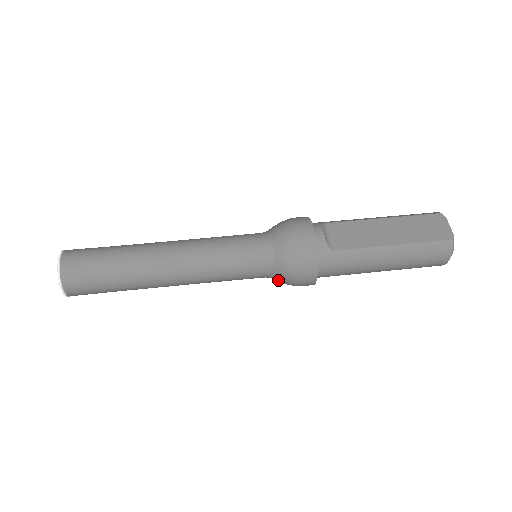
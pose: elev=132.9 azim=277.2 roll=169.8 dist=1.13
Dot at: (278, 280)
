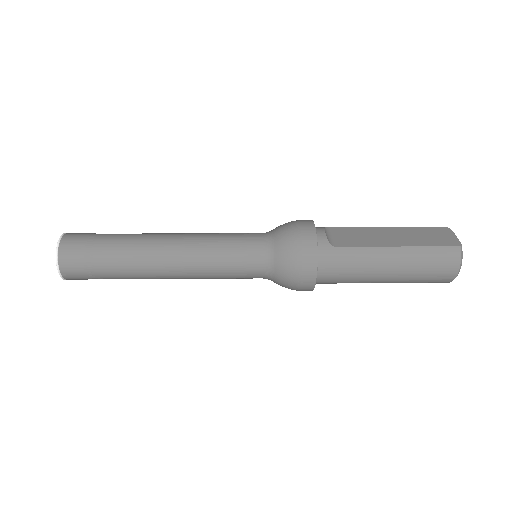
Dot at: (277, 279)
